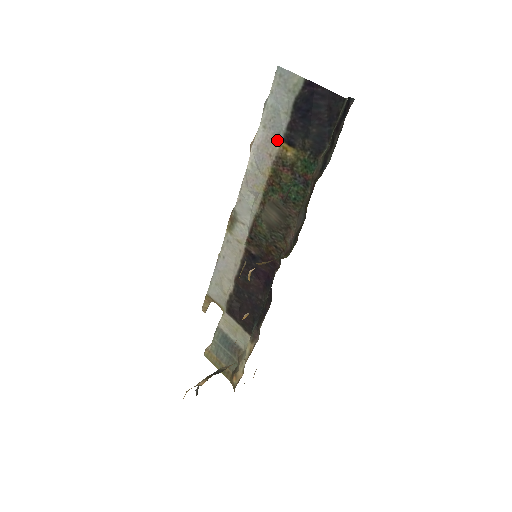
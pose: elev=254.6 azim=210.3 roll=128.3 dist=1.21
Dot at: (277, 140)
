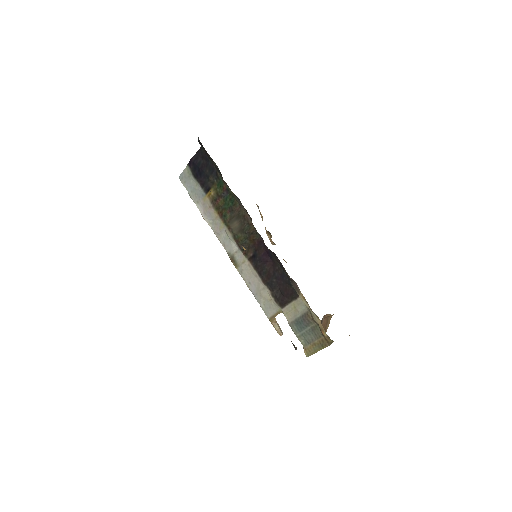
Dot at: (205, 198)
